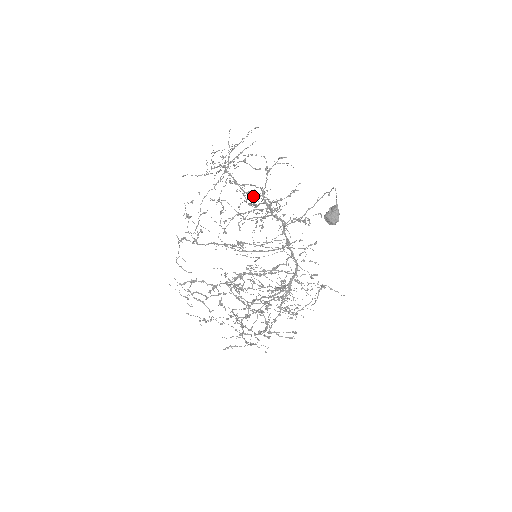
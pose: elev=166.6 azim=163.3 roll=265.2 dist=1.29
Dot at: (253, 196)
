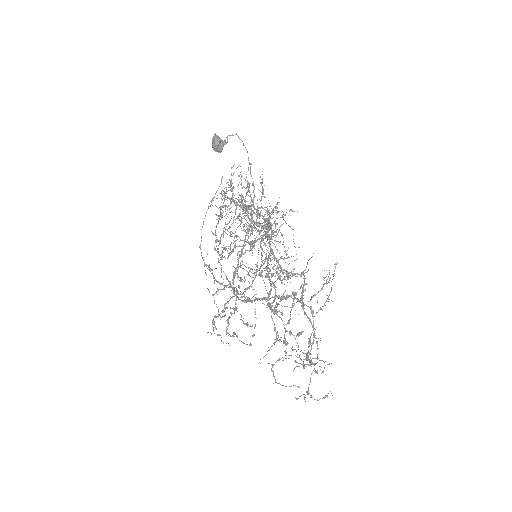
Dot at: (225, 208)
